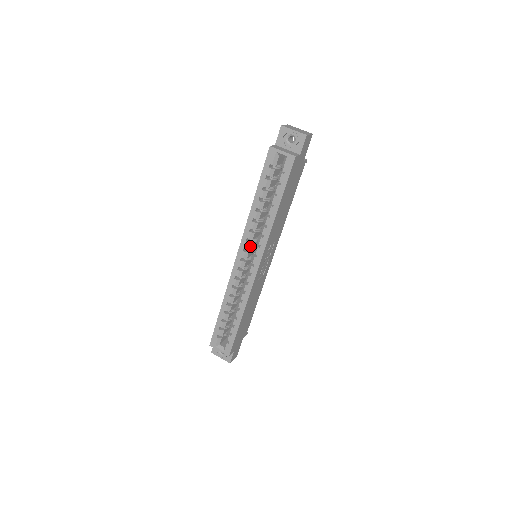
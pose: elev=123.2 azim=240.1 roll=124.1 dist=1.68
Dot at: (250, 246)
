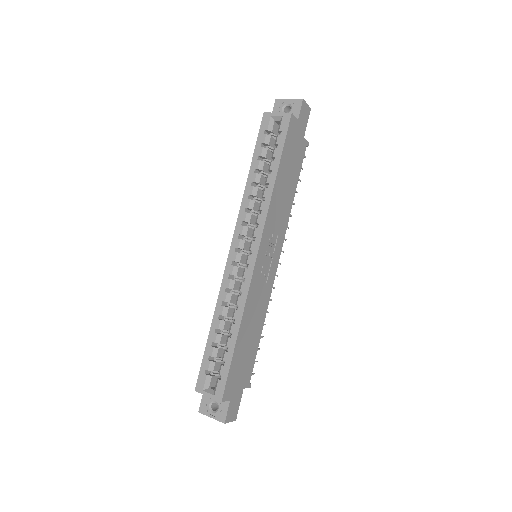
Dot at: (246, 232)
